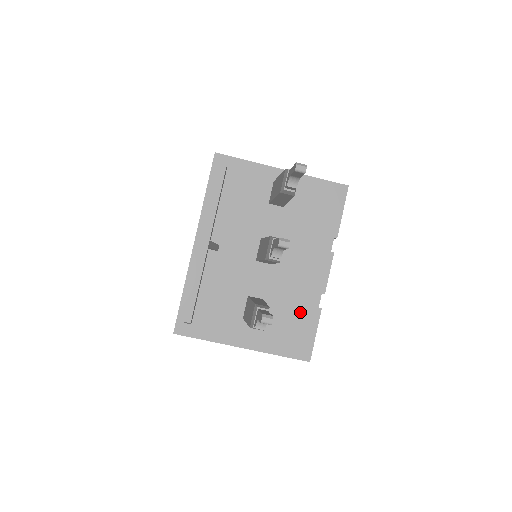
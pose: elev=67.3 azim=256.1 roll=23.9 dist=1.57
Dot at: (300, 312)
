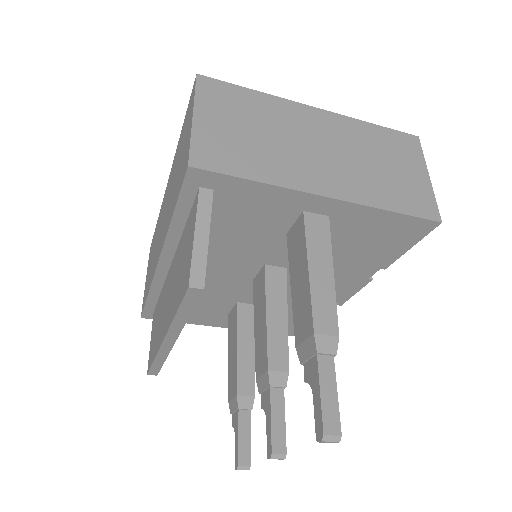
Dot at: occluded
